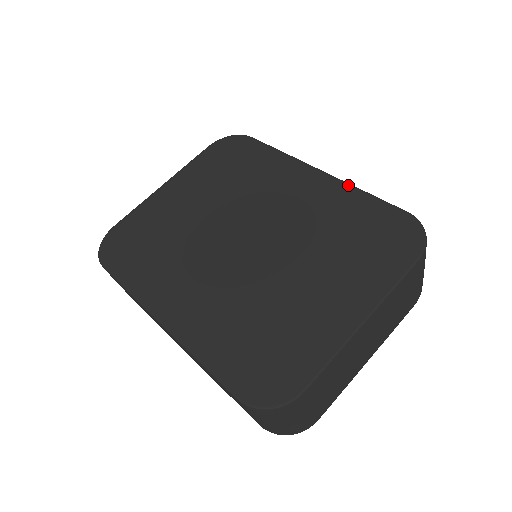
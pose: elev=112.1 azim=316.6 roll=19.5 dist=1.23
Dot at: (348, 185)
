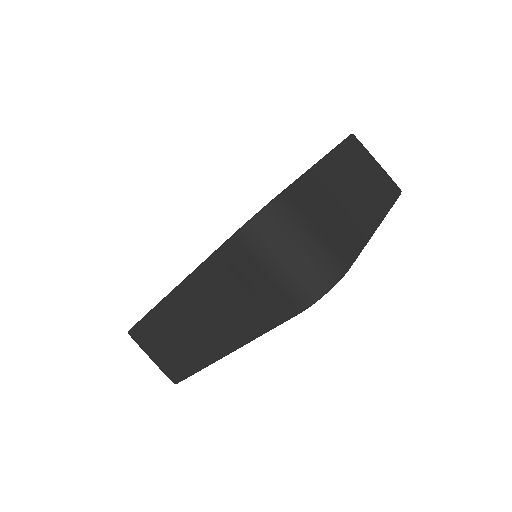
Dot at: occluded
